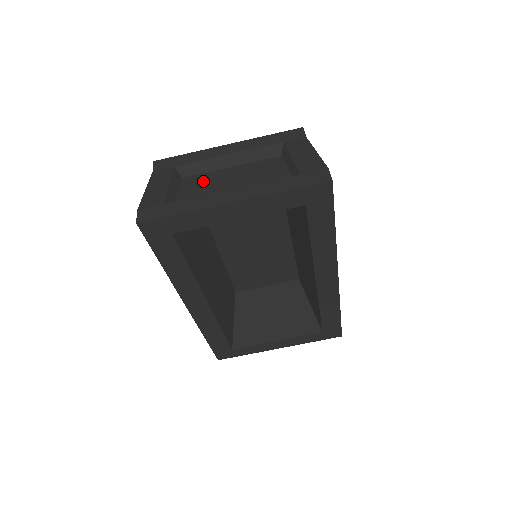
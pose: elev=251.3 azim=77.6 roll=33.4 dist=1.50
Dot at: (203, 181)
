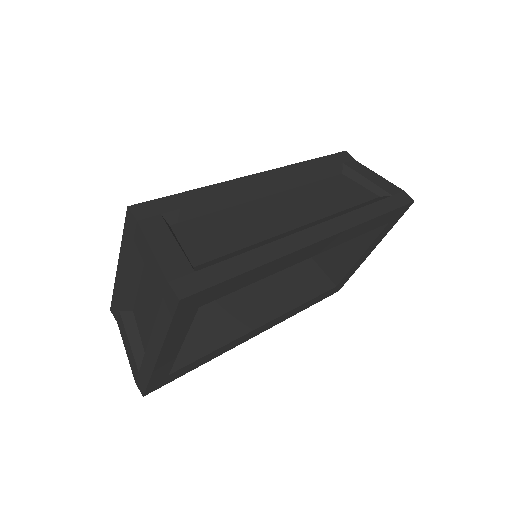
Dot at: (140, 314)
